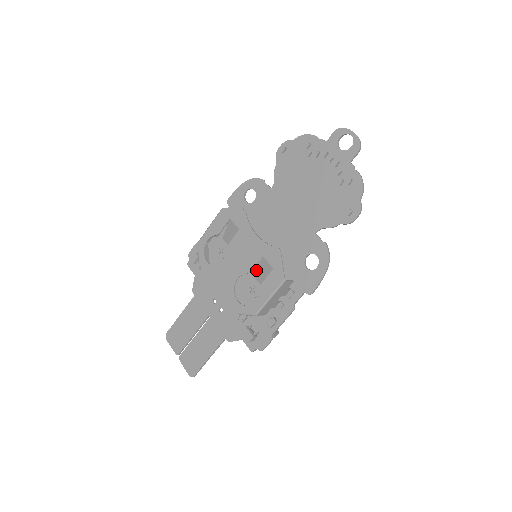
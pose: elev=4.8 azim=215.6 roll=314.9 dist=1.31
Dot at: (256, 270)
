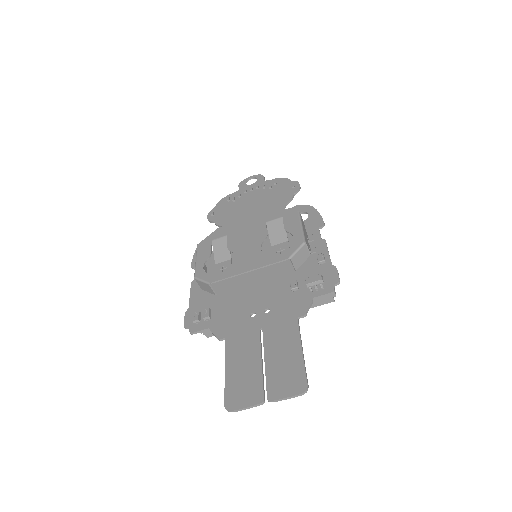
Dot at: occluded
